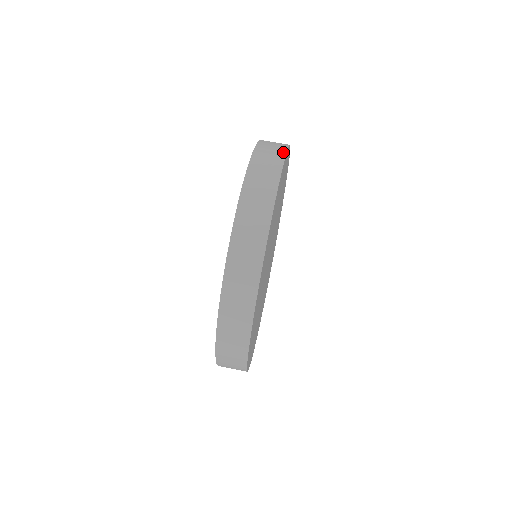
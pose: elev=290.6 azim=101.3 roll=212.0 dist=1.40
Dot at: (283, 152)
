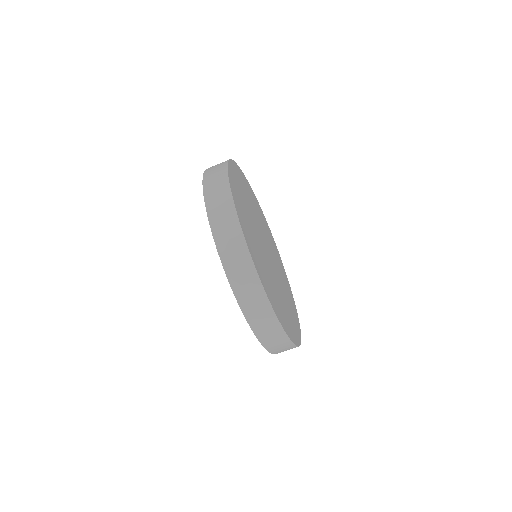
Dot at: (241, 237)
